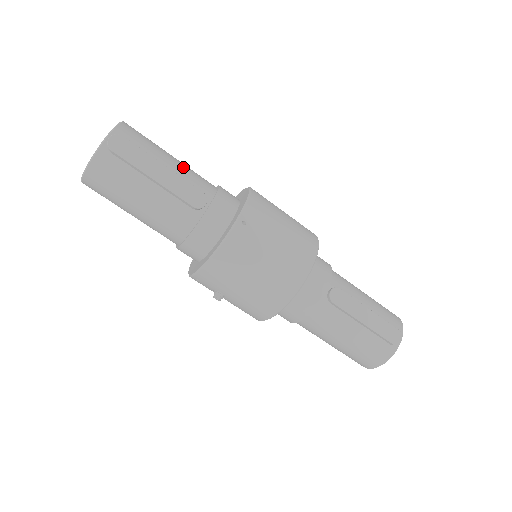
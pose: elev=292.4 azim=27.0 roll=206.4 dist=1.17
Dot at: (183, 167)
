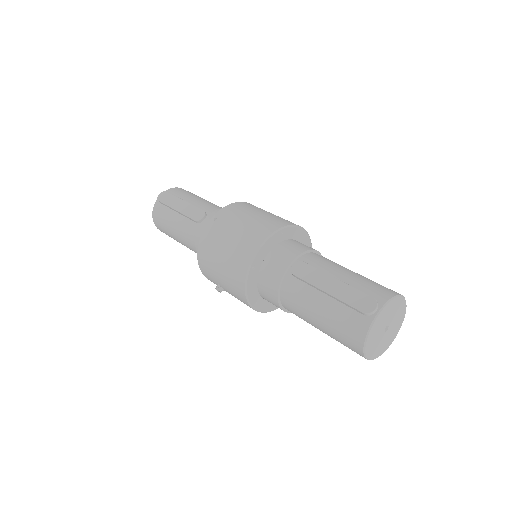
Dot at: (203, 202)
